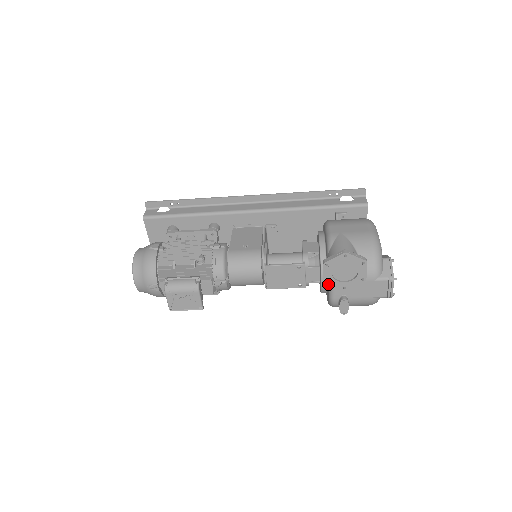
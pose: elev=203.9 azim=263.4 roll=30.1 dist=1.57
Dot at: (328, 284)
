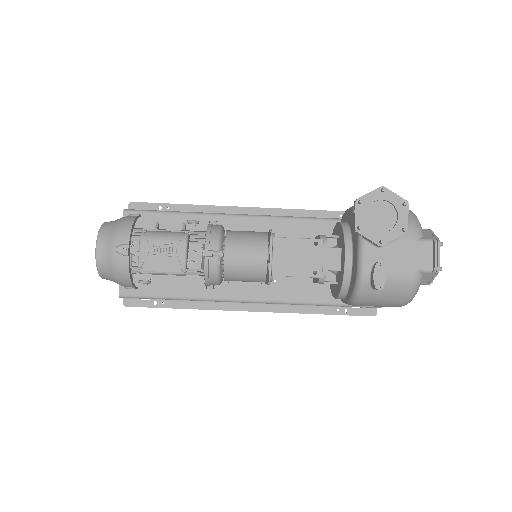
Dot at: (360, 234)
